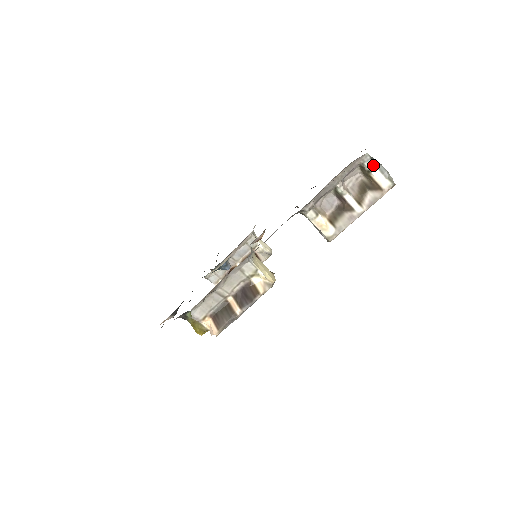
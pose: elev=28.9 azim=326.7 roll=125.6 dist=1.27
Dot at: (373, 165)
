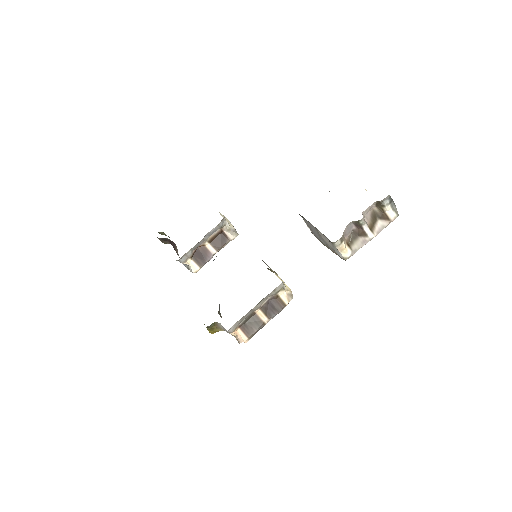
Dot at: (388, 202)
